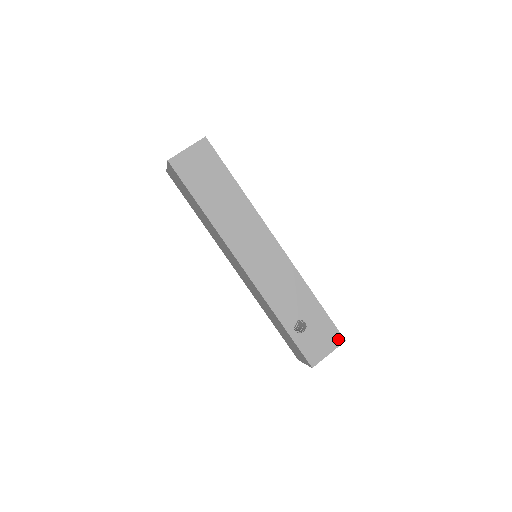
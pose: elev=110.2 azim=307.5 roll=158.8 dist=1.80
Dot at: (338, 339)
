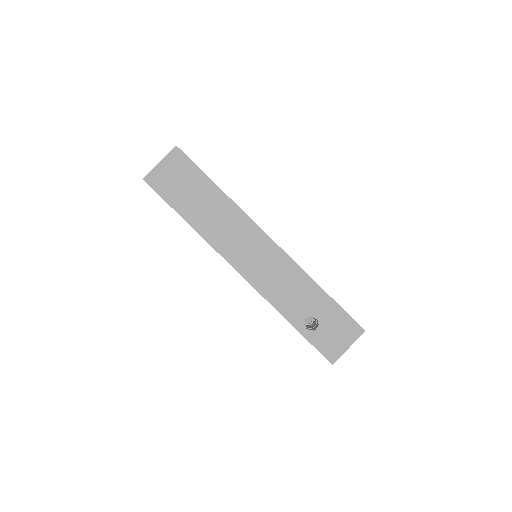
Dot at: (356, 330)
